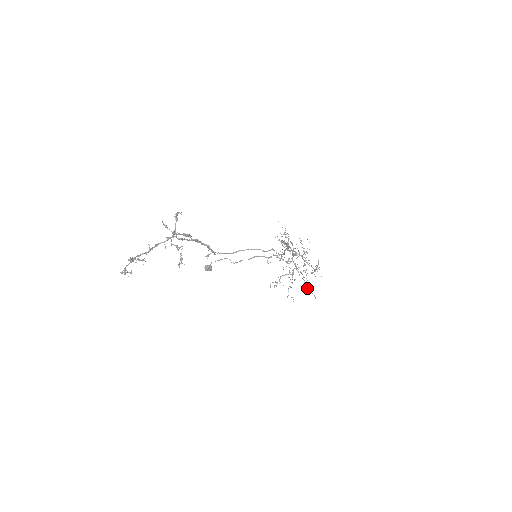
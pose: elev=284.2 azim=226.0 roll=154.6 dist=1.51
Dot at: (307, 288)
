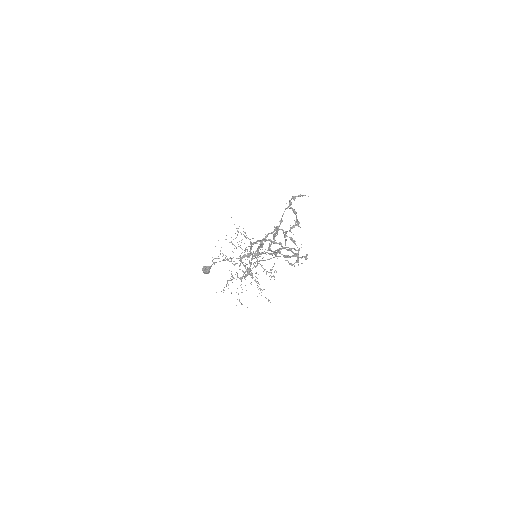
Dot at: (259, 293)
